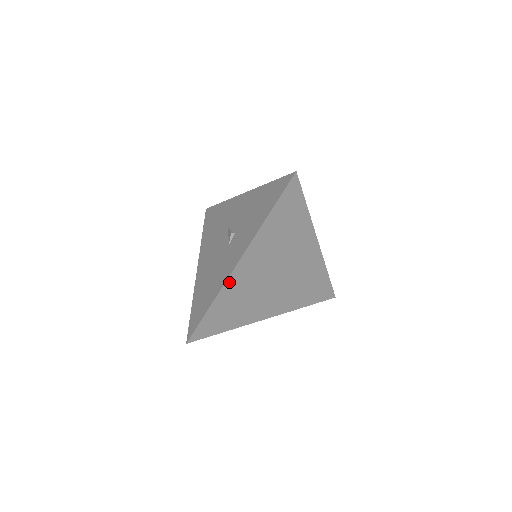
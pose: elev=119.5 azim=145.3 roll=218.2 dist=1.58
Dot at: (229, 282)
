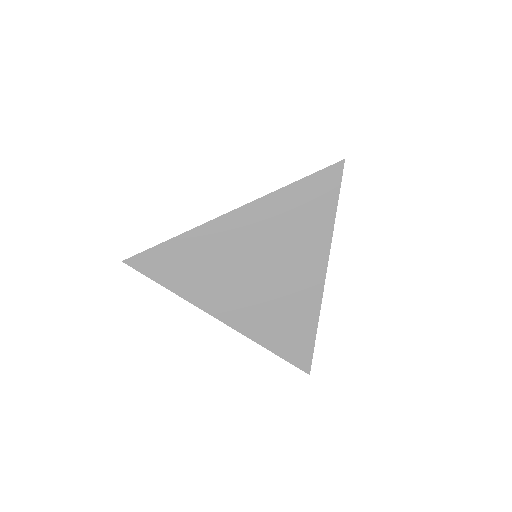
Dot at: (208, 227)
